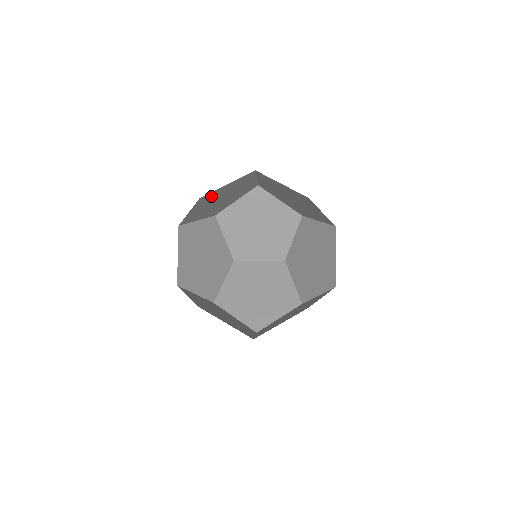
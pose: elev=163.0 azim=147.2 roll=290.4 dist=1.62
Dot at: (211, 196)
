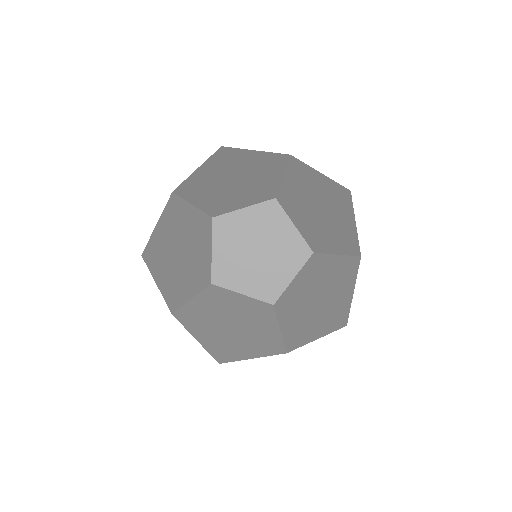
Dot at: occluded
